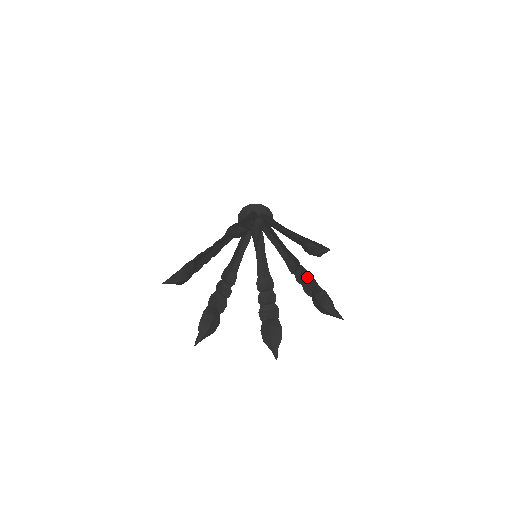
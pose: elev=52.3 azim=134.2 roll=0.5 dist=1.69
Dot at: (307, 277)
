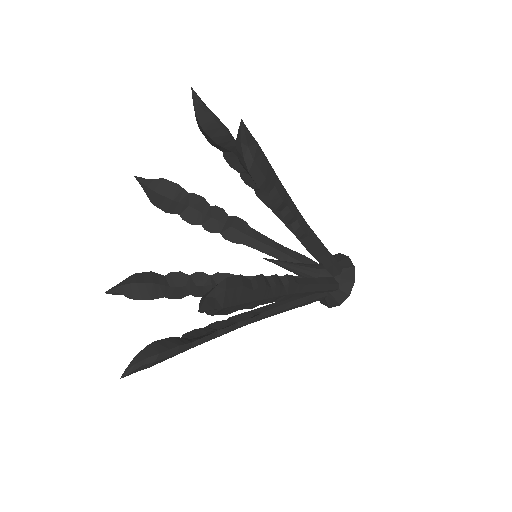
Dot at: occluded
